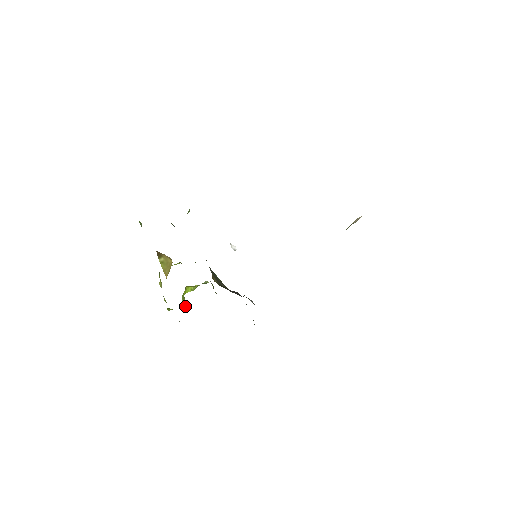
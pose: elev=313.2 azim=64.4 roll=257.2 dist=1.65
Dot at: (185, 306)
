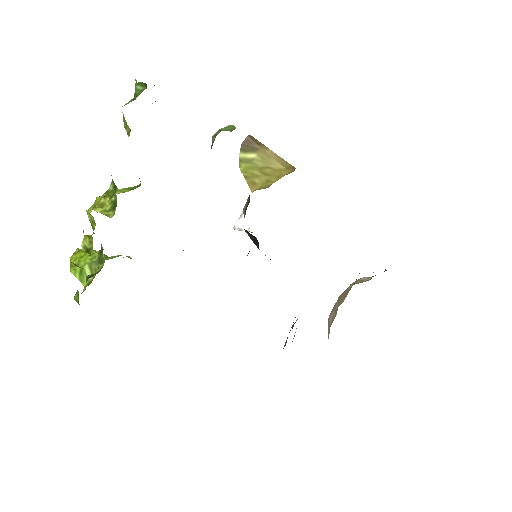
Dot at: (83, 278)
